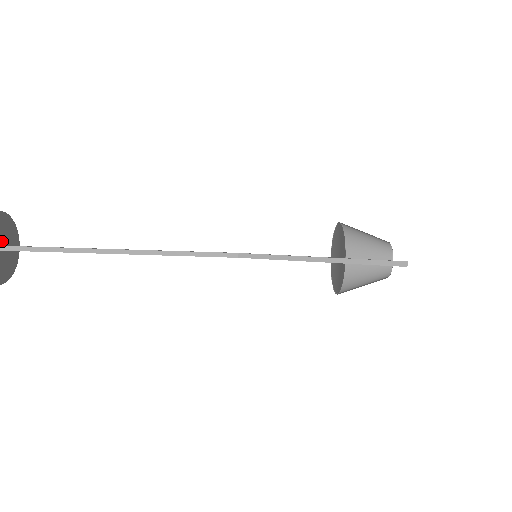
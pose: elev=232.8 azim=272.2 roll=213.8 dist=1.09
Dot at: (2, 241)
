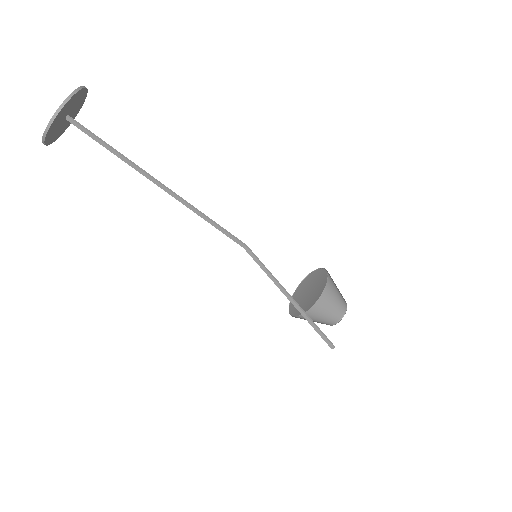
Dot at: (70, 111)
